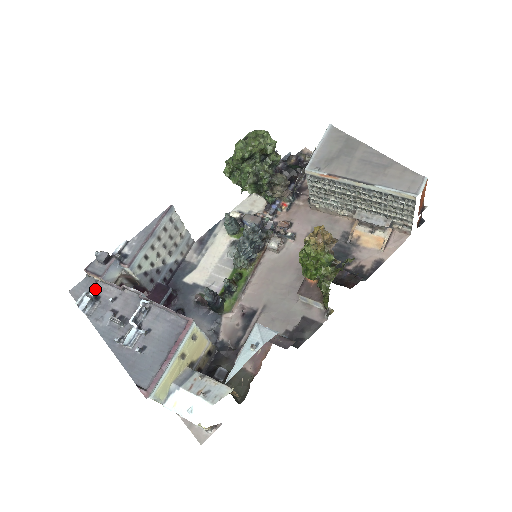
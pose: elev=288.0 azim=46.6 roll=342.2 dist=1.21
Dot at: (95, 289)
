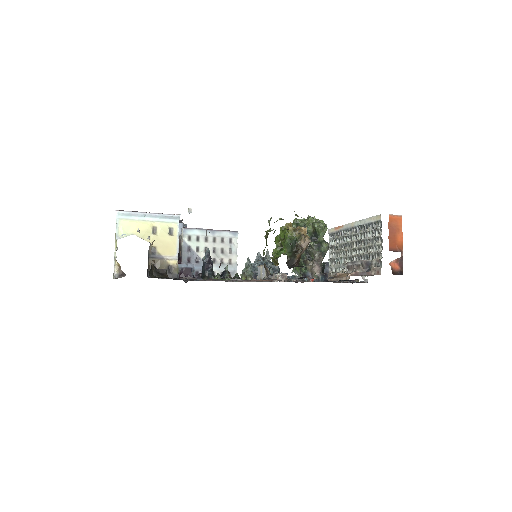
Dot at: occluded
